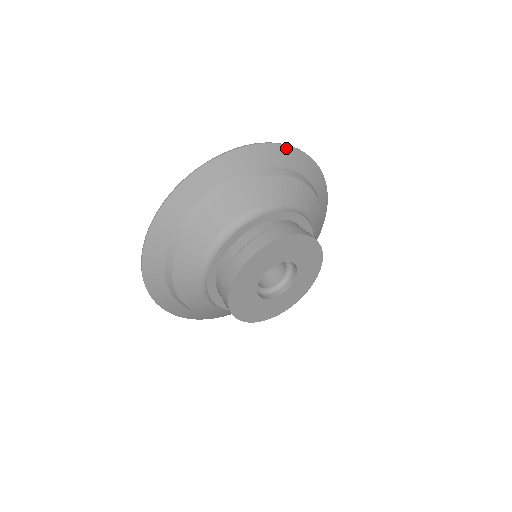
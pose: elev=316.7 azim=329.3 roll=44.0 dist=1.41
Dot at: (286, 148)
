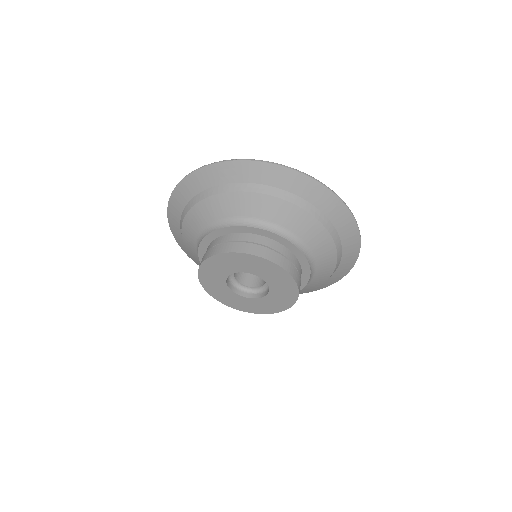
Dot at: (358, 240)
